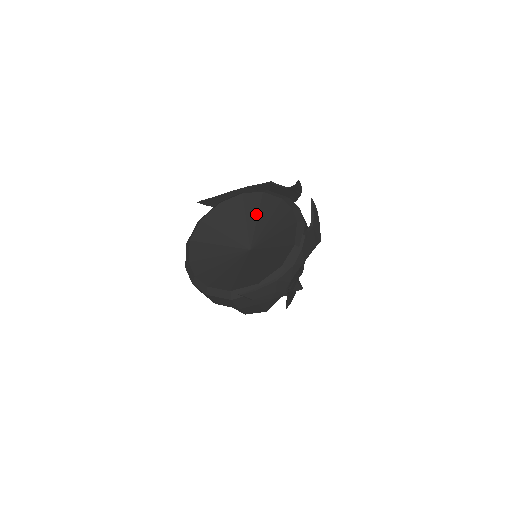
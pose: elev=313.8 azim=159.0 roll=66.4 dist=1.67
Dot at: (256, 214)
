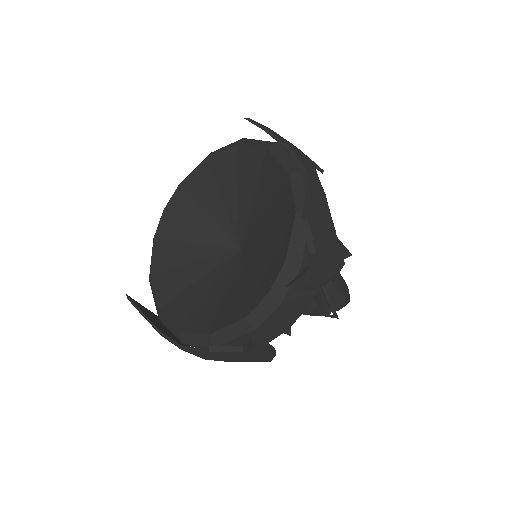
Dot at: (271, 224)
